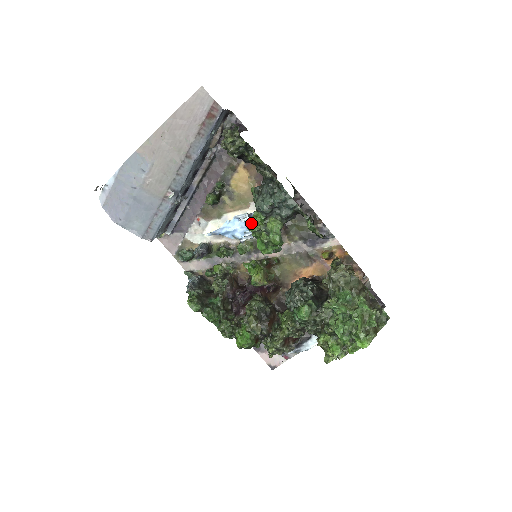
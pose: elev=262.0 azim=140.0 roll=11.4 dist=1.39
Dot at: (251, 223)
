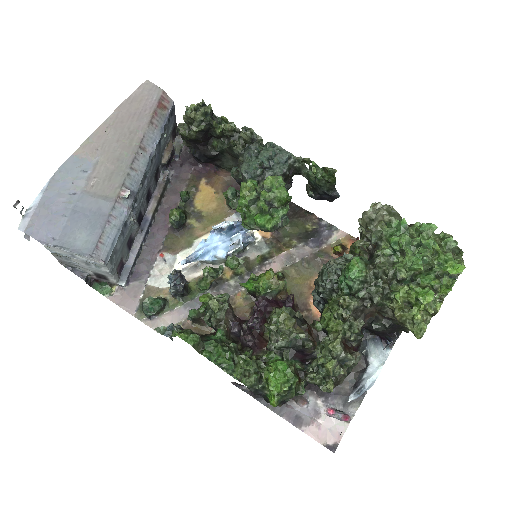
Dot at: (242, 192)
